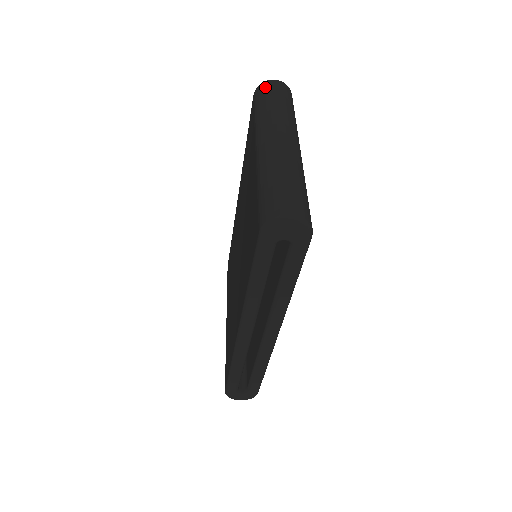
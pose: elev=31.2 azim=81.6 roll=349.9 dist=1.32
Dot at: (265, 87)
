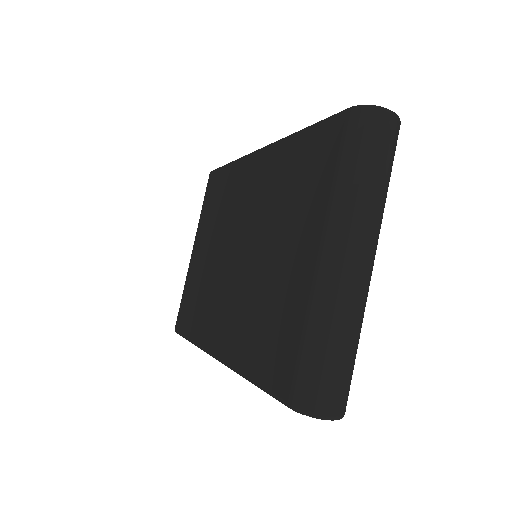
Dot at: (371, 125)
